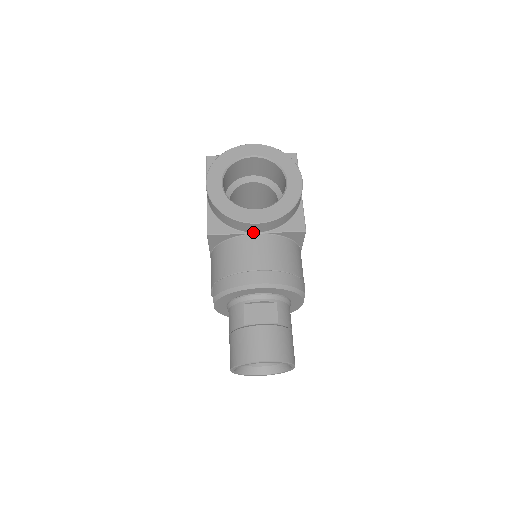
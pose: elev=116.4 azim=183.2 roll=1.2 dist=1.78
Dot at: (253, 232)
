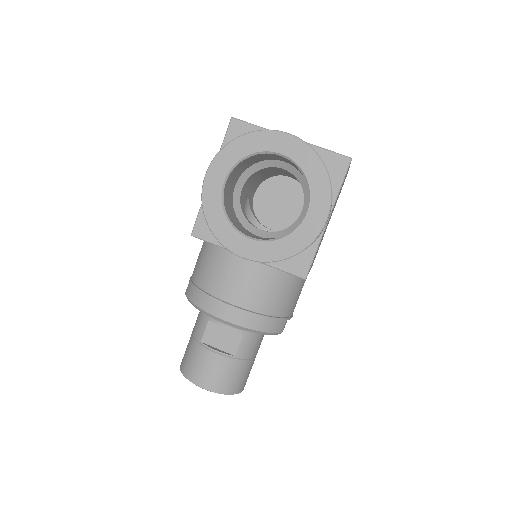
Dot at: occluded
